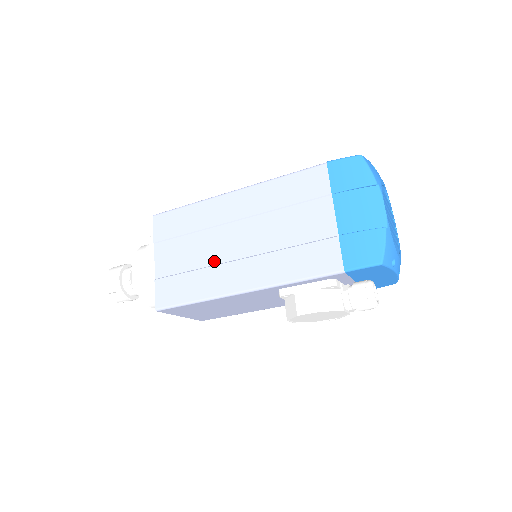
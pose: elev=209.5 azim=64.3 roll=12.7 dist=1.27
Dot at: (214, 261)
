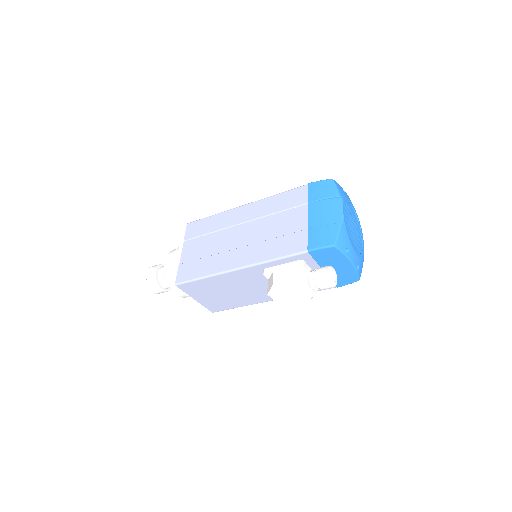
Dot at: (222, 250)
